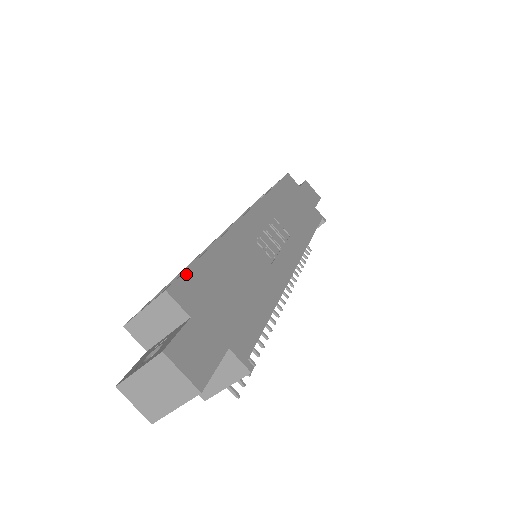
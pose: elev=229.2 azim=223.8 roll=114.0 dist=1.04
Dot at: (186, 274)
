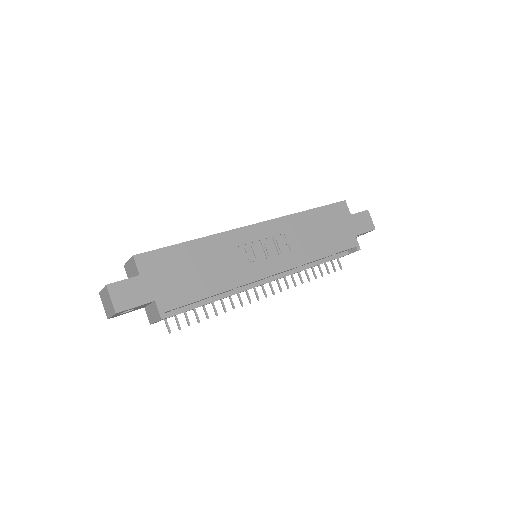
Dot at: (156, 251)
